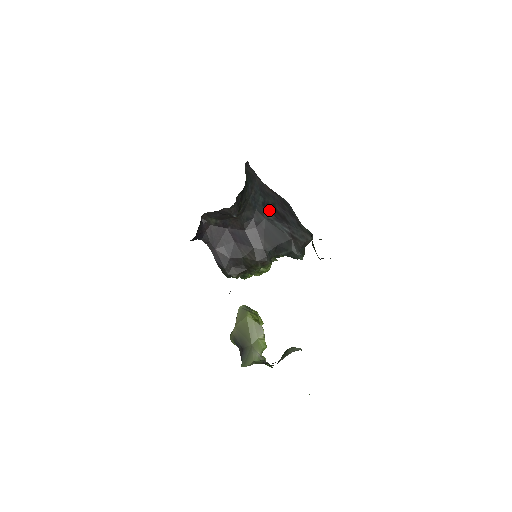
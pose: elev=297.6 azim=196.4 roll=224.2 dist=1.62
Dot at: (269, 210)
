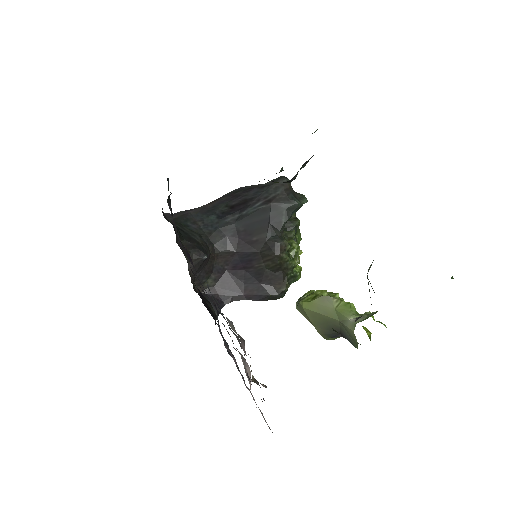
Dot at: (228, 214)
